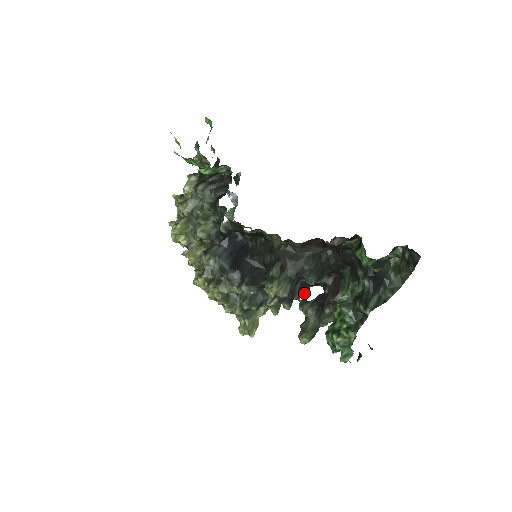
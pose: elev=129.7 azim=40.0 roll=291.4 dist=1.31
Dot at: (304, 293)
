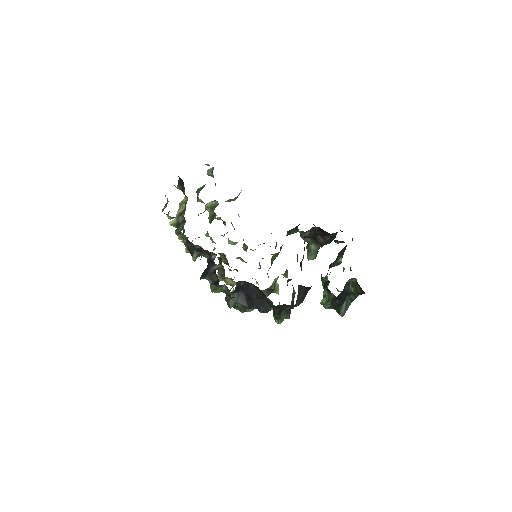
Dot at: occluded
